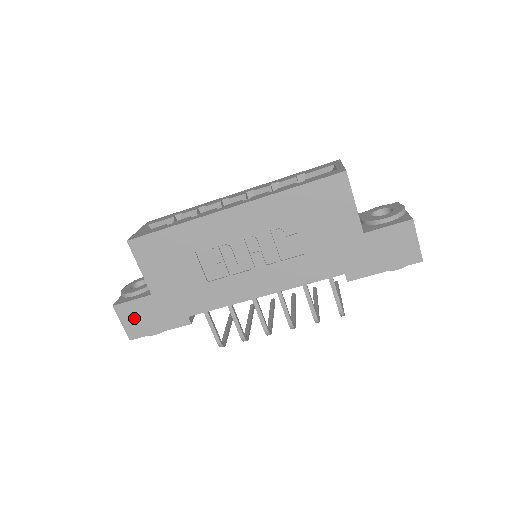
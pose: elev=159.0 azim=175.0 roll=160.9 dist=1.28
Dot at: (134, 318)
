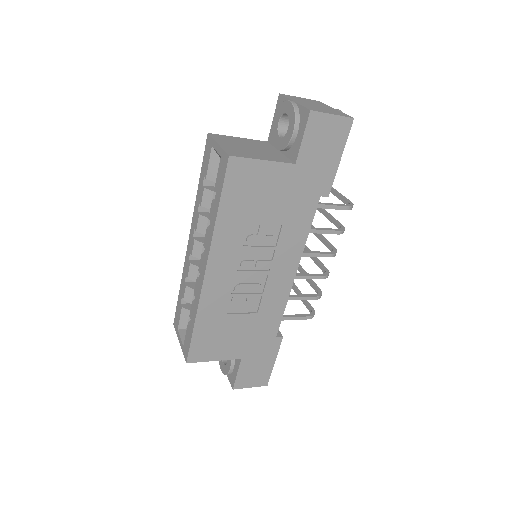
Dot at: (252, 377)
